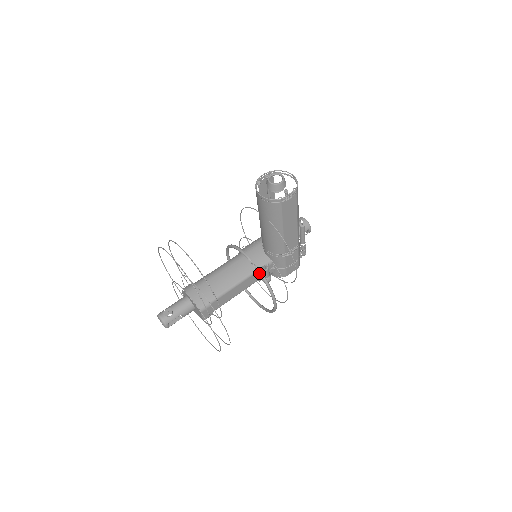
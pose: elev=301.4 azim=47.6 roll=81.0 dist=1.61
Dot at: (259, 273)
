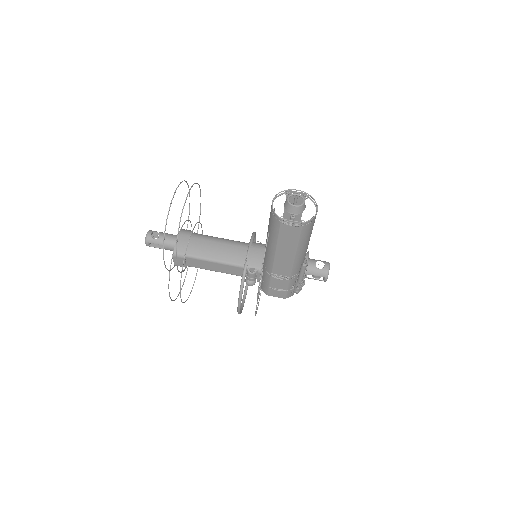
Dot at: (243, 270)
